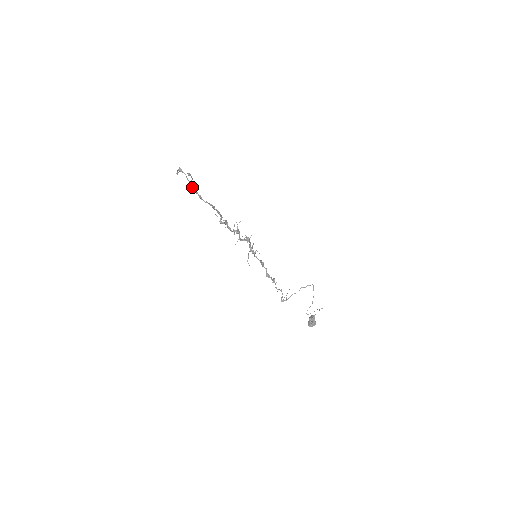
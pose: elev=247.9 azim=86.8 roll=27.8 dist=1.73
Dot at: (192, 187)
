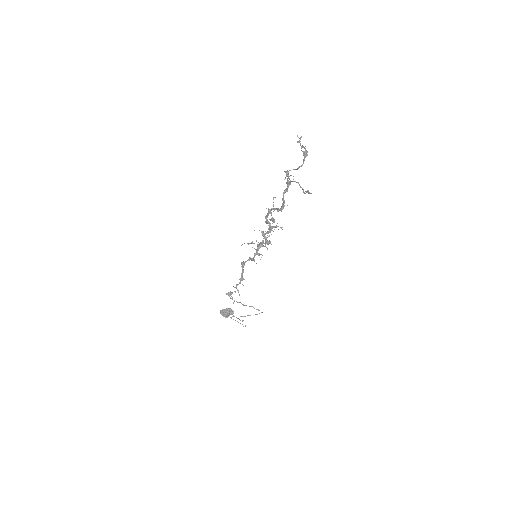
Dot at: occluded
